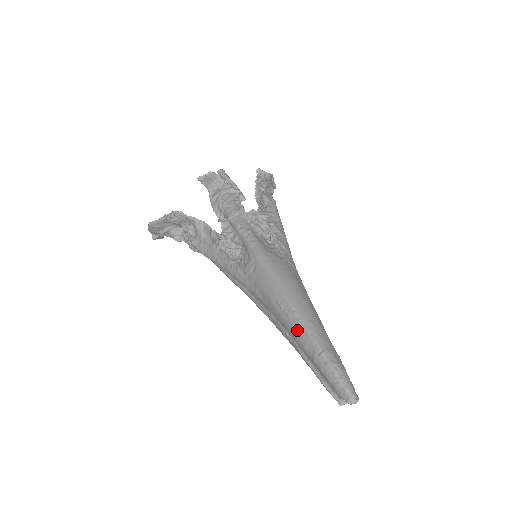
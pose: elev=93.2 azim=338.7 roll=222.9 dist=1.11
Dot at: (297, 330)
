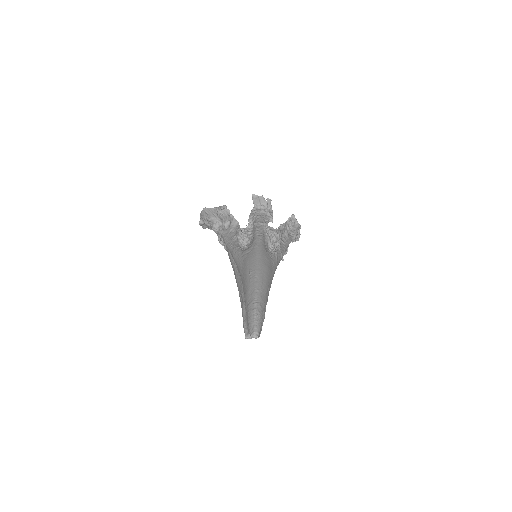
Dot at: (250, 287)
